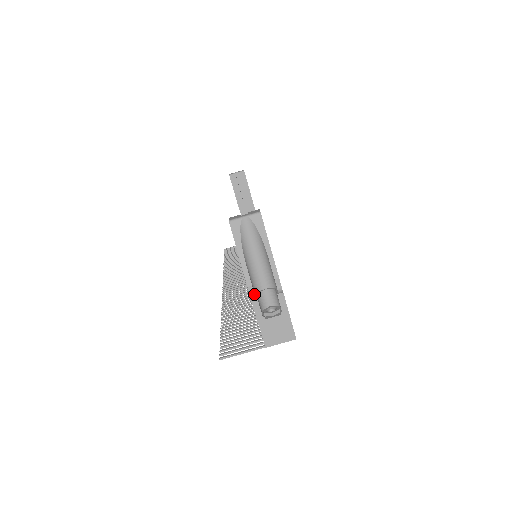
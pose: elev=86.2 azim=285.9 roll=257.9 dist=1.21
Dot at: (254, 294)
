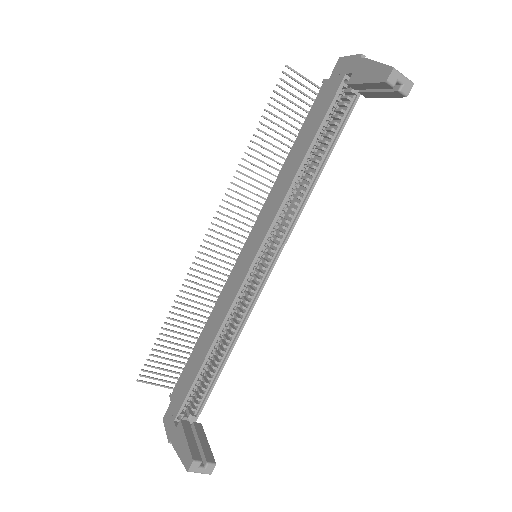
Dot at: occluded
